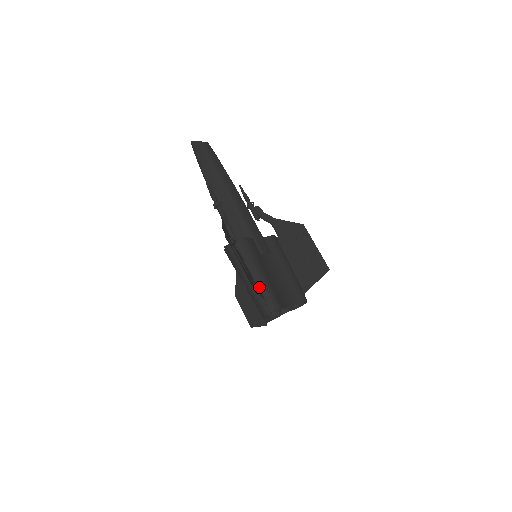
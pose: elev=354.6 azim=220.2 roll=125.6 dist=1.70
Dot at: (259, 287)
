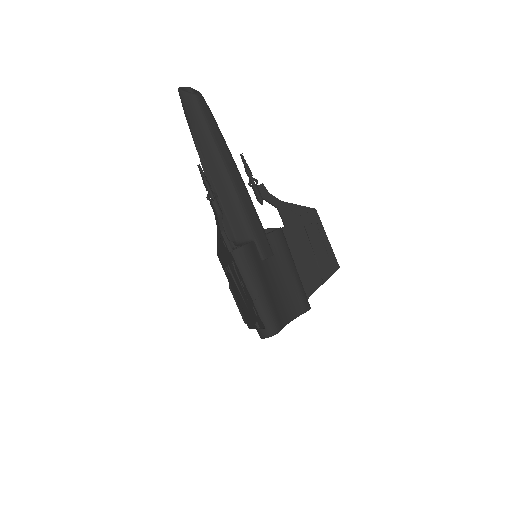
Dot at: (258, 309)
